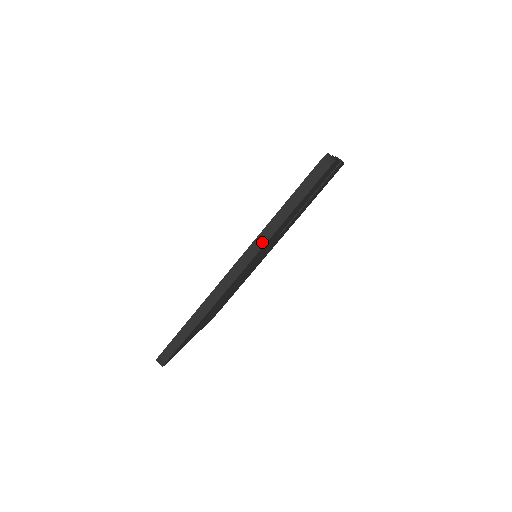
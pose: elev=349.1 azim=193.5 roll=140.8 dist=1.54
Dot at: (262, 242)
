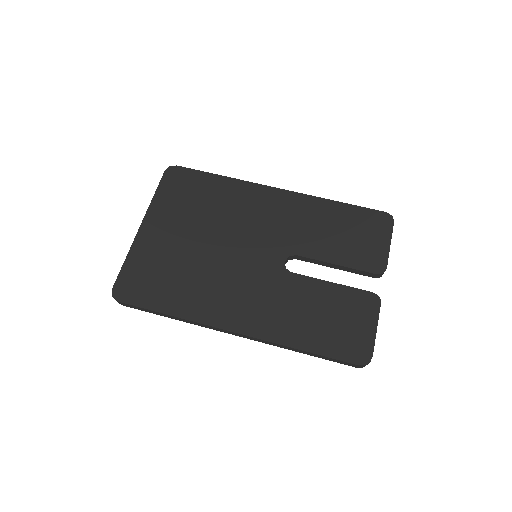
Dot at: (272, 344)
